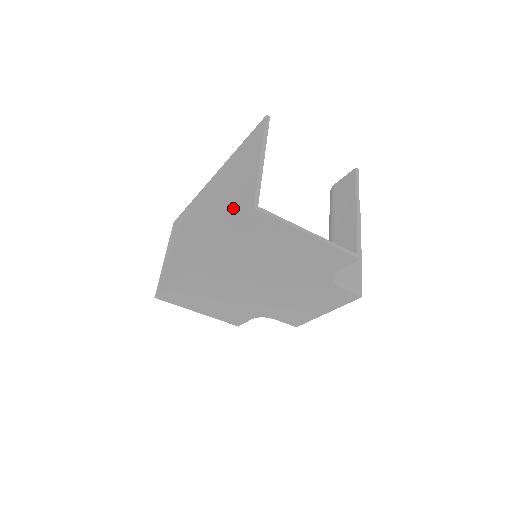
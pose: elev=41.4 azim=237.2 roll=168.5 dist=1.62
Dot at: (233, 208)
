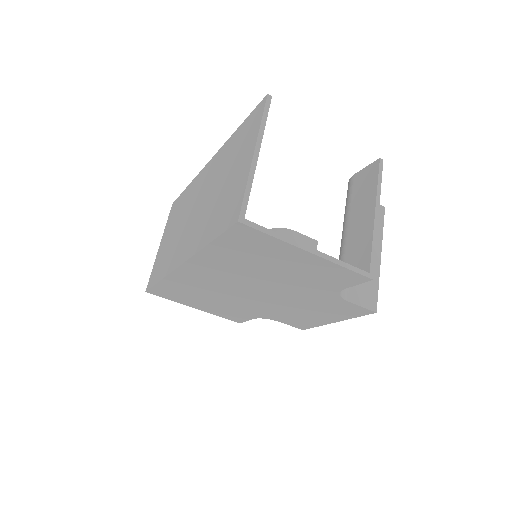
Dot at: (220, 212)
